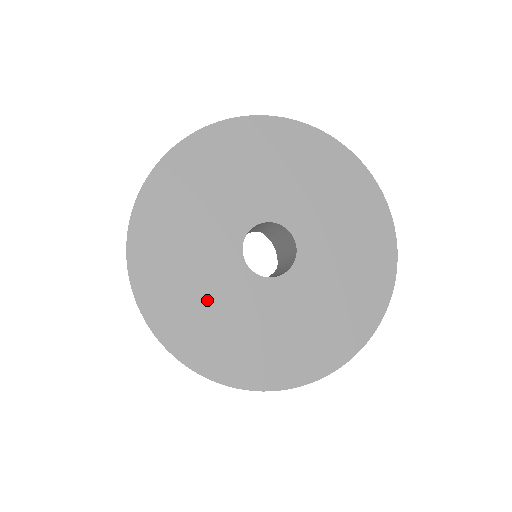
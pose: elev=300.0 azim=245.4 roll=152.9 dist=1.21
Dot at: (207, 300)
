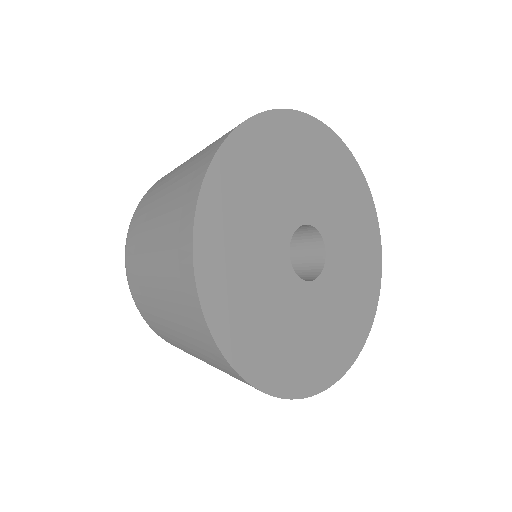
Dot at: (262, 305)
